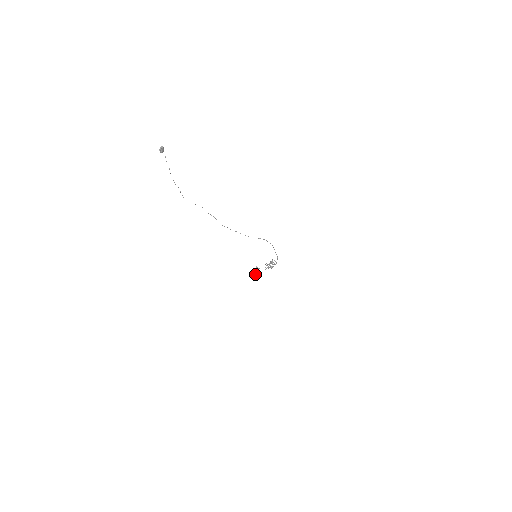
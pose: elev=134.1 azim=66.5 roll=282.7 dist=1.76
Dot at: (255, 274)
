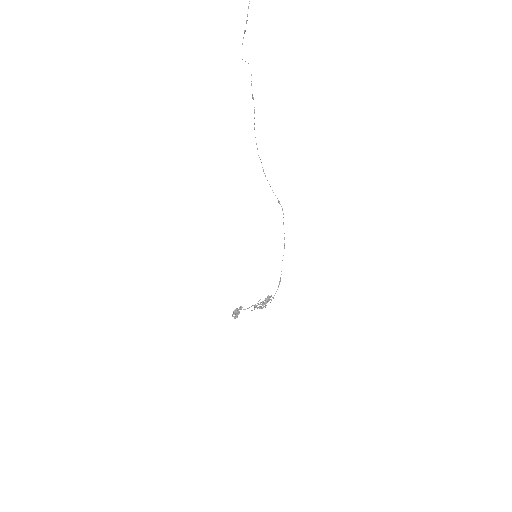
Dot at: (235, 311)
